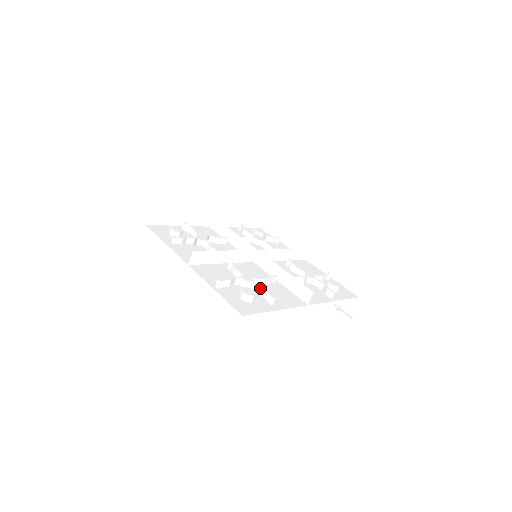
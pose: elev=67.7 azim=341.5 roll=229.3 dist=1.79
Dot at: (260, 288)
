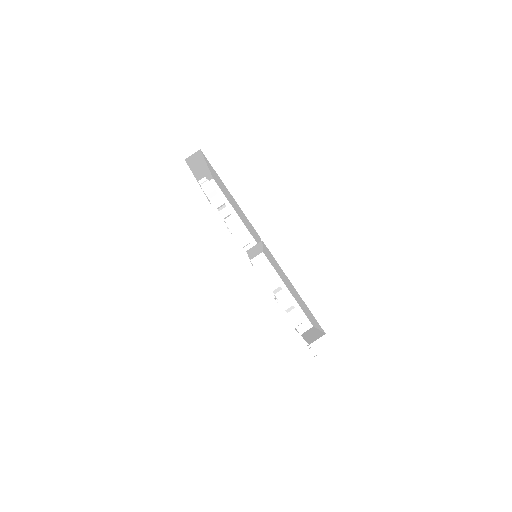
Dot at: occluded
